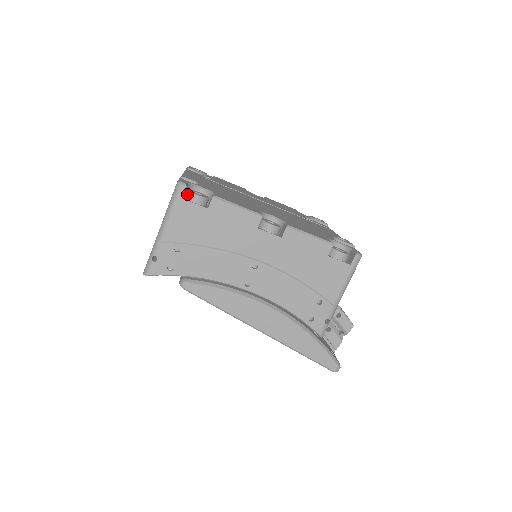
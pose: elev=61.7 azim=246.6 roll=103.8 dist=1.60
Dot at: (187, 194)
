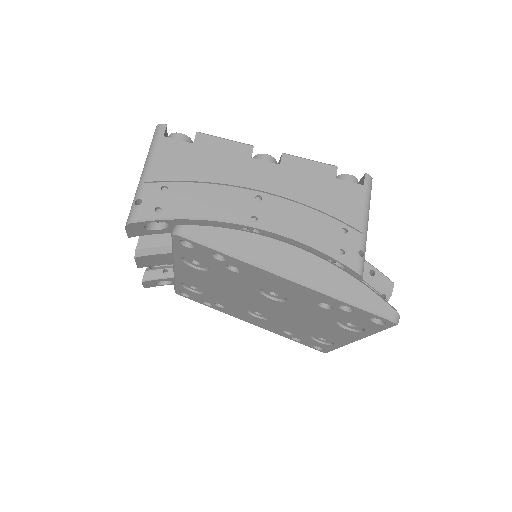
Dot at: occluded
